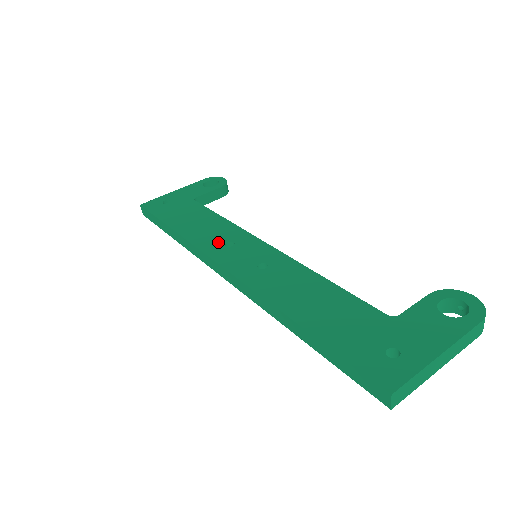
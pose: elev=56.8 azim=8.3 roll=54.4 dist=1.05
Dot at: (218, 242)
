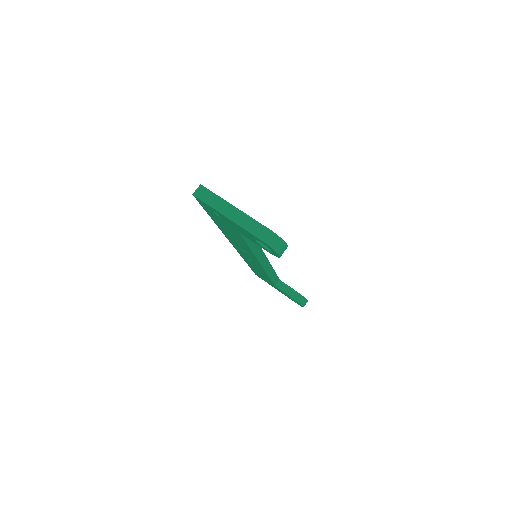
Dot at: occluded
